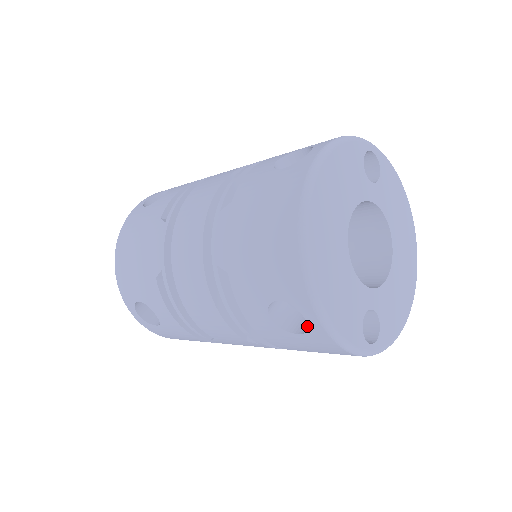
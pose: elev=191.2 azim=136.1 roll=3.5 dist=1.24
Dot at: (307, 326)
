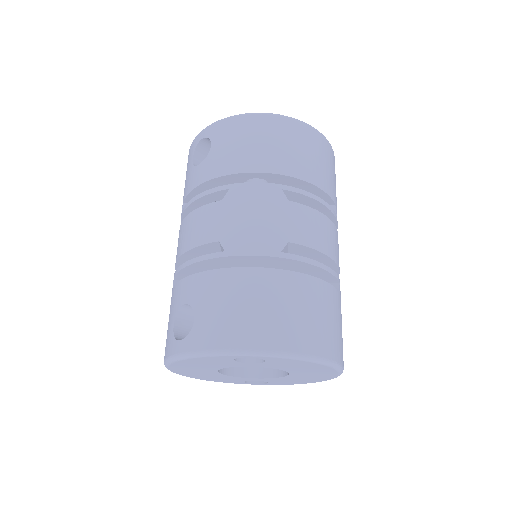
Dot at: occluded
